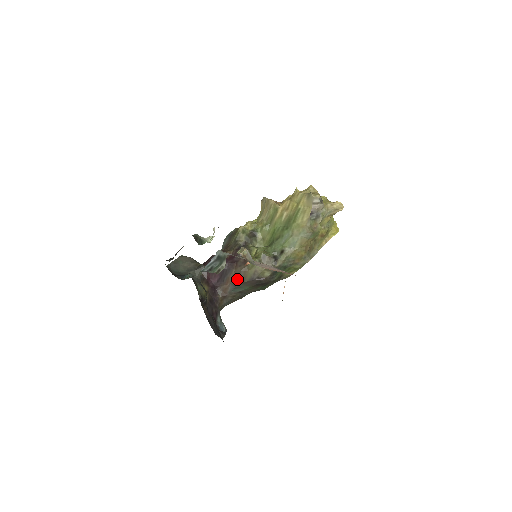
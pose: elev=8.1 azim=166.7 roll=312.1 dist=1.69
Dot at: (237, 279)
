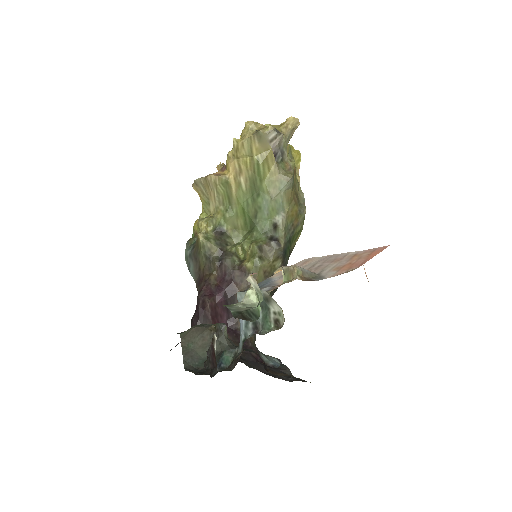
Dot at: occluded
